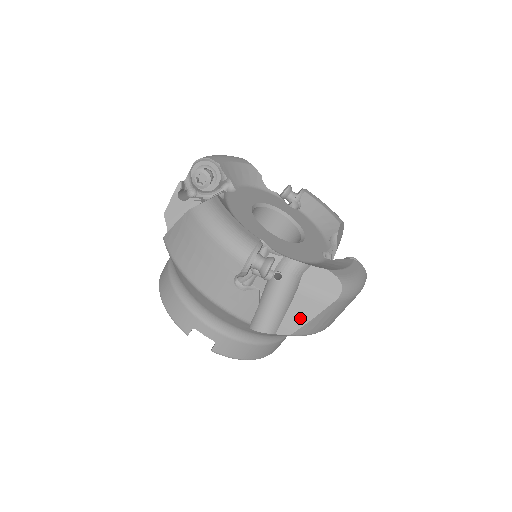
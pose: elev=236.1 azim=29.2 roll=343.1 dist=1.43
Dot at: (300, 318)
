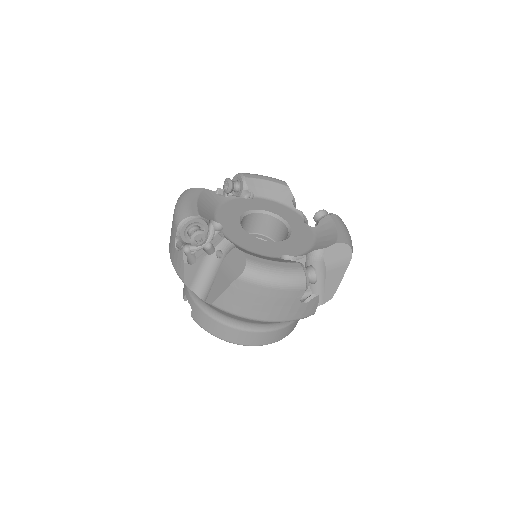
Dot at: (218, 290)
